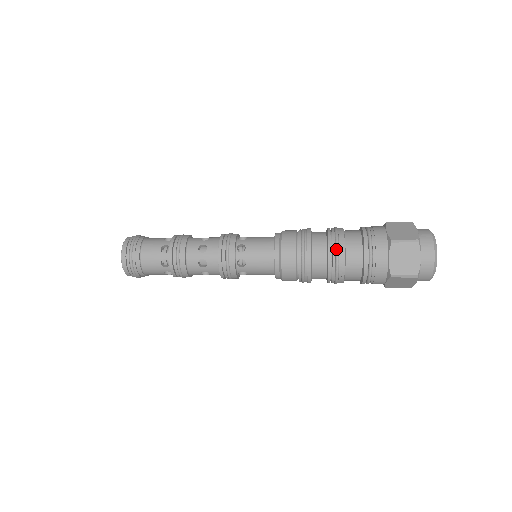
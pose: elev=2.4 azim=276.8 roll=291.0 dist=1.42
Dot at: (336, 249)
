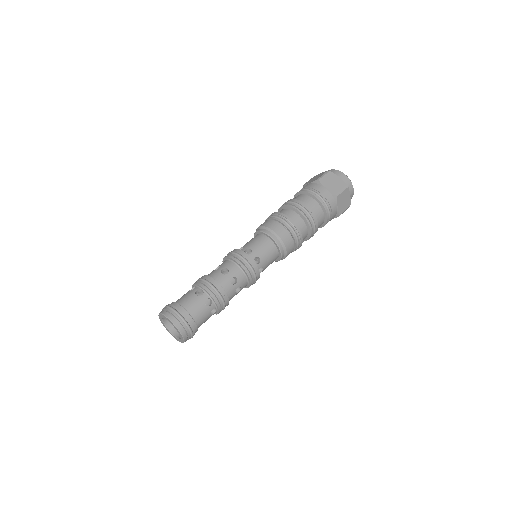
Dot at: (313, 221)
